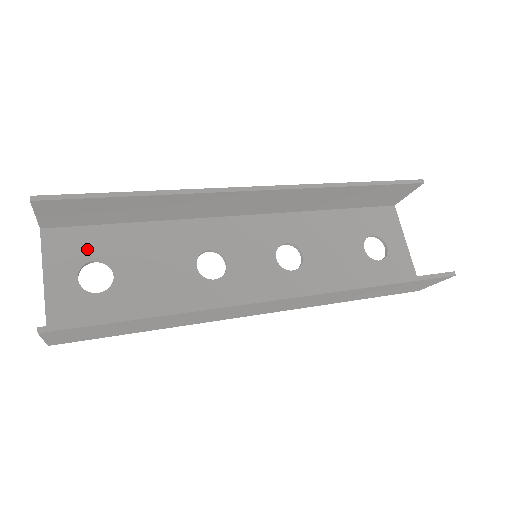
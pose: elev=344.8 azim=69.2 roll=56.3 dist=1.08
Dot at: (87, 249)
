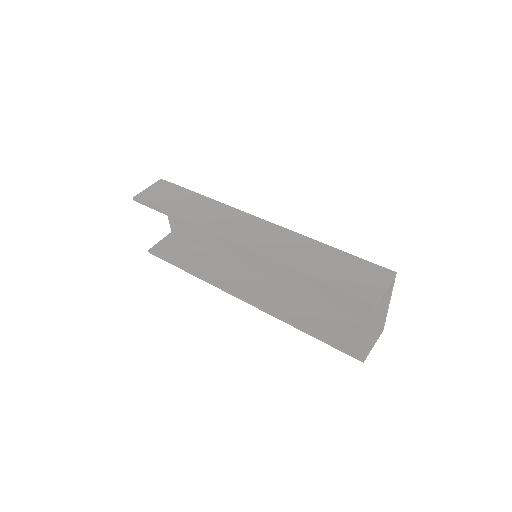
Dot at: occluded
